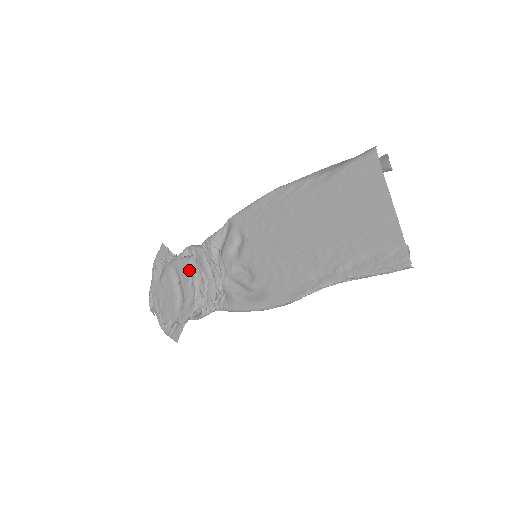
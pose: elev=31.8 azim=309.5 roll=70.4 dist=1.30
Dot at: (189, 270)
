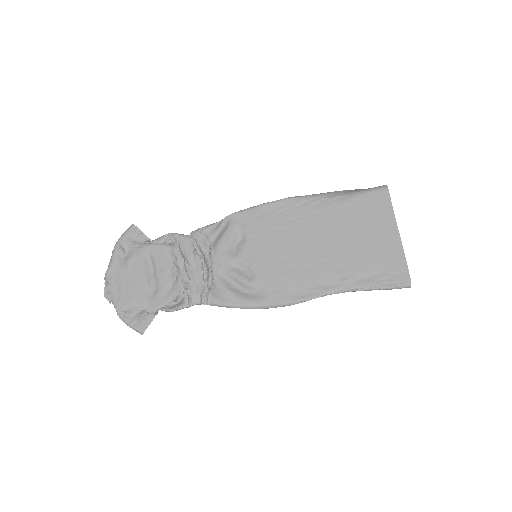
Dot at: (169, 258)
